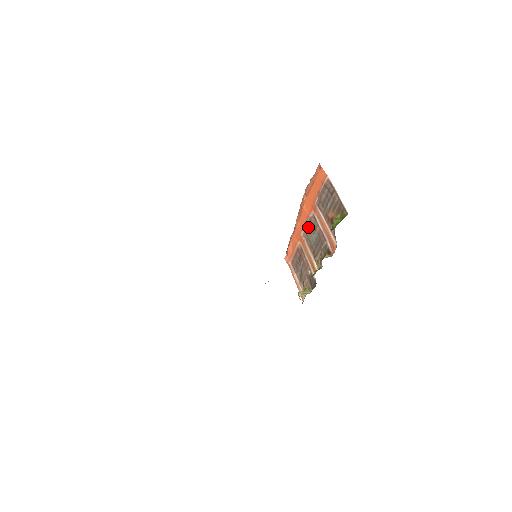
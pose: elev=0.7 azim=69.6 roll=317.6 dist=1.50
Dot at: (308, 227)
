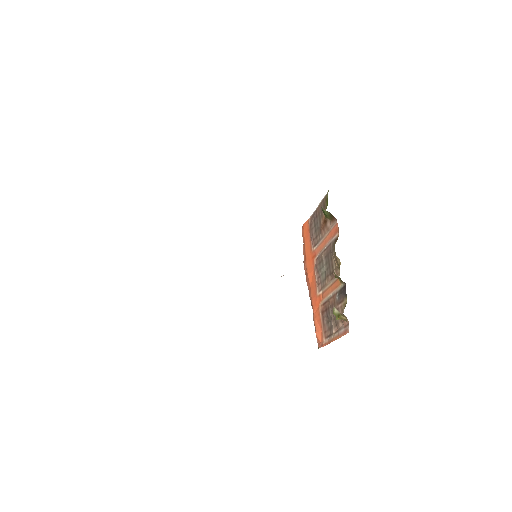
Dot at: (318, 276)
